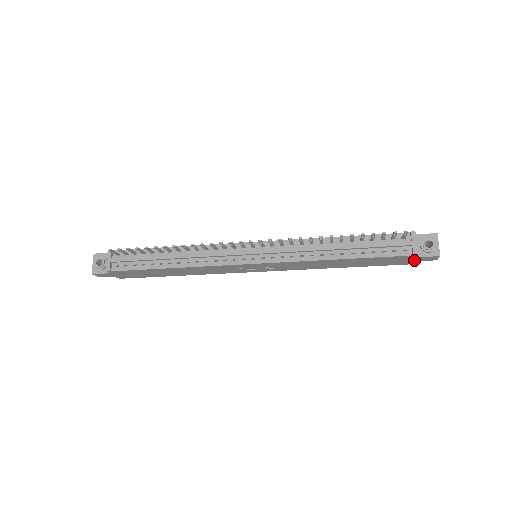
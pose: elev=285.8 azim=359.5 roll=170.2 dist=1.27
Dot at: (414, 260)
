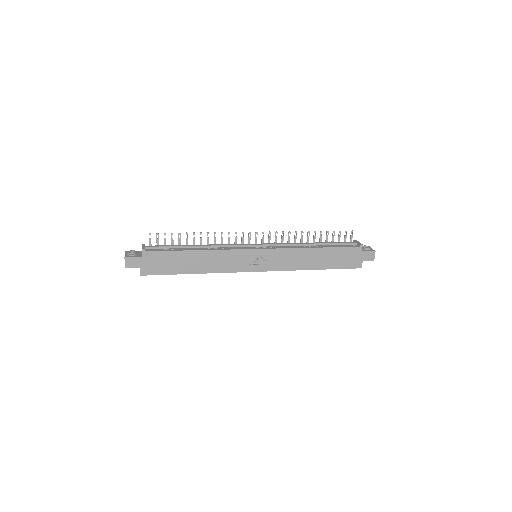
Dot at: (361, 259)
